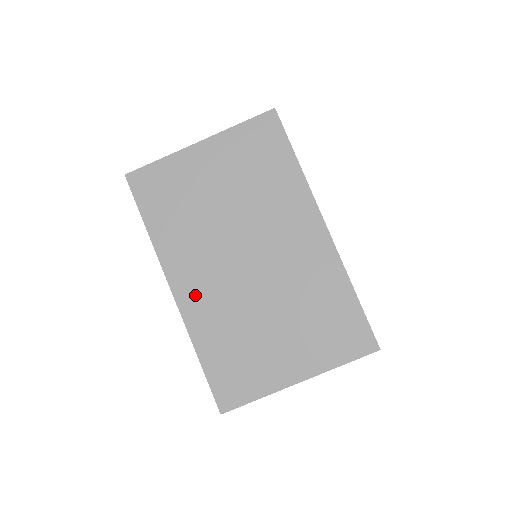
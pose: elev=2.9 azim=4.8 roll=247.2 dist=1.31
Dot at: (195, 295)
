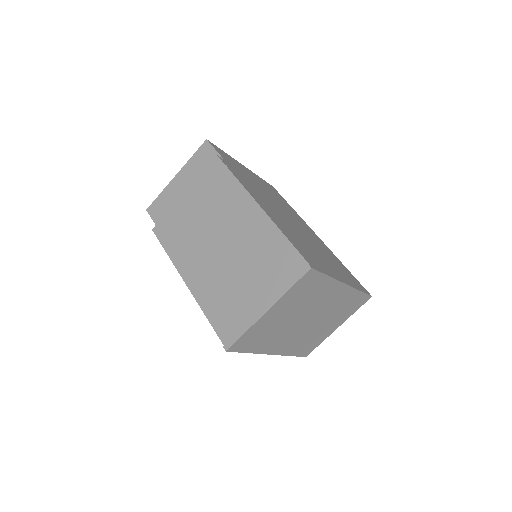
Dot at: (284, 347)
